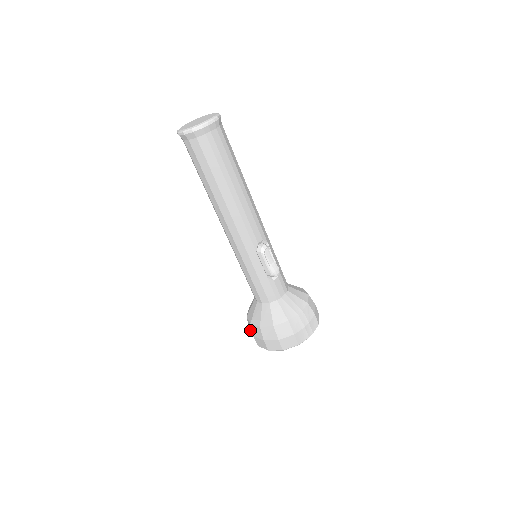
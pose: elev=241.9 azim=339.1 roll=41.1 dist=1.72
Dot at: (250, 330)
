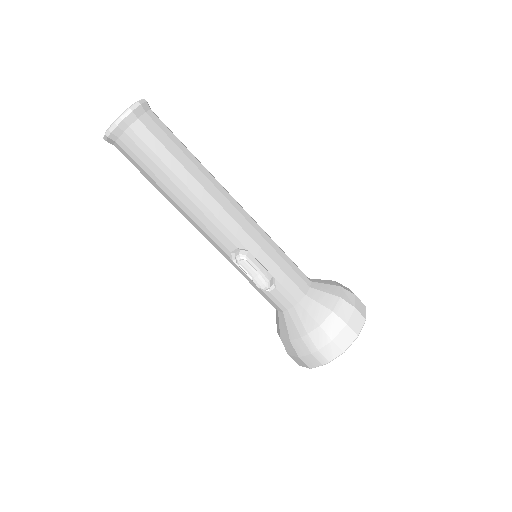
Dot at: occluded
